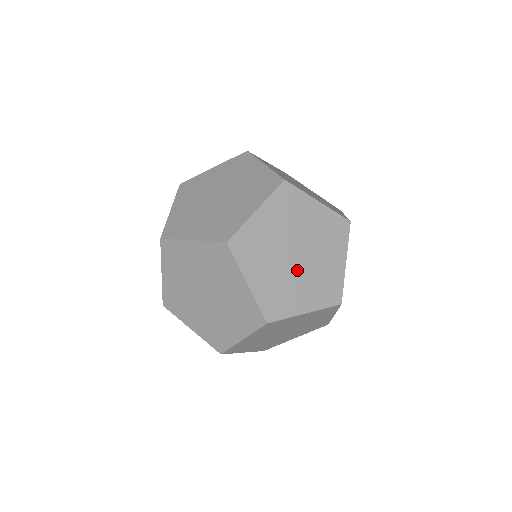
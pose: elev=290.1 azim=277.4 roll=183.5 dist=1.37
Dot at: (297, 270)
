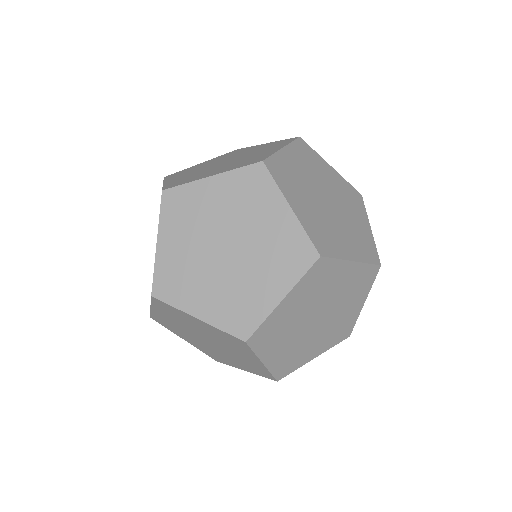
Dot at: (216, 266)
